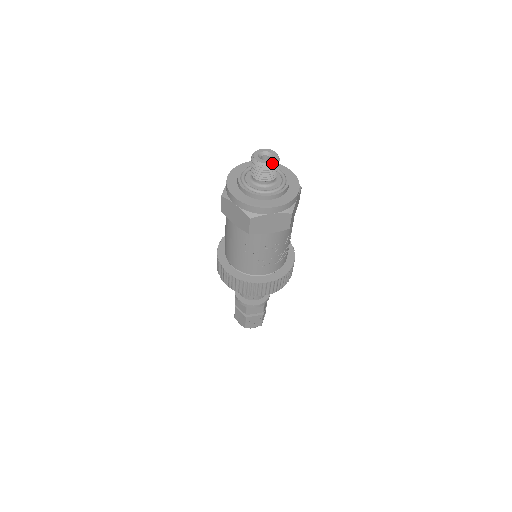
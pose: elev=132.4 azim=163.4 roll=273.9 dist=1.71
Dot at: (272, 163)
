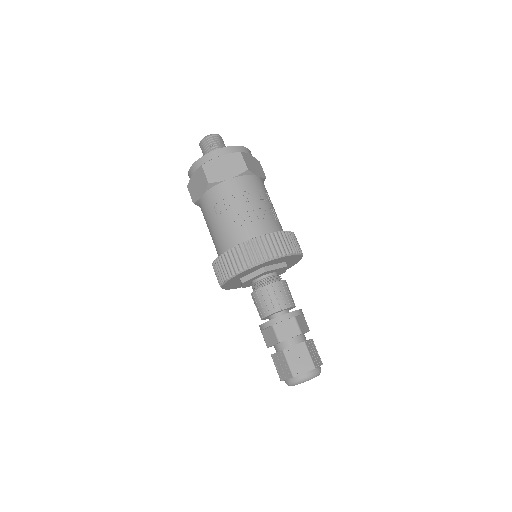
Dot at: (212, 134)
